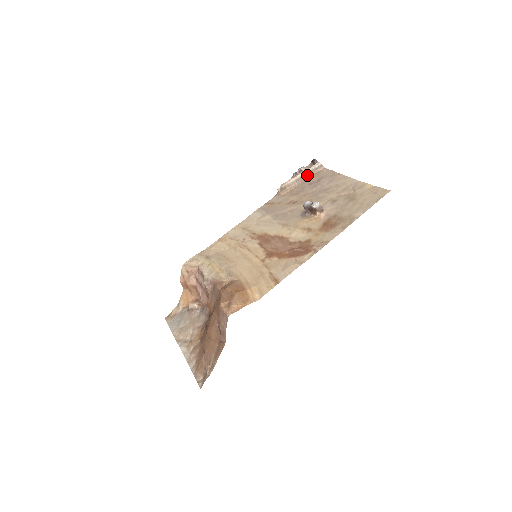
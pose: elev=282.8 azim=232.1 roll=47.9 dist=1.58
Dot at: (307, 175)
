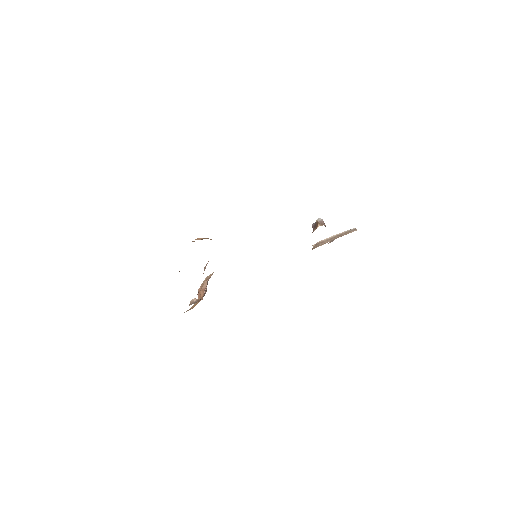
Dot at: (340, 235)
